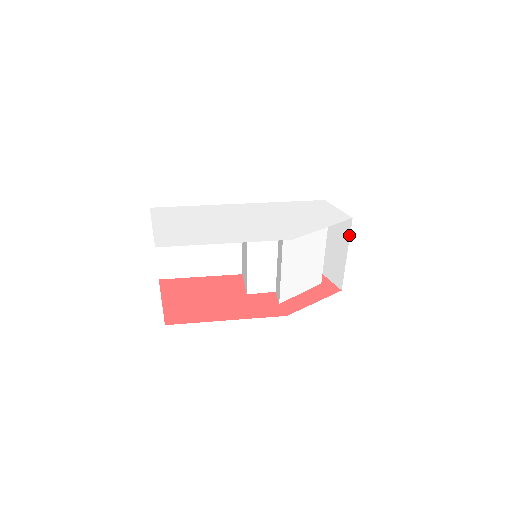
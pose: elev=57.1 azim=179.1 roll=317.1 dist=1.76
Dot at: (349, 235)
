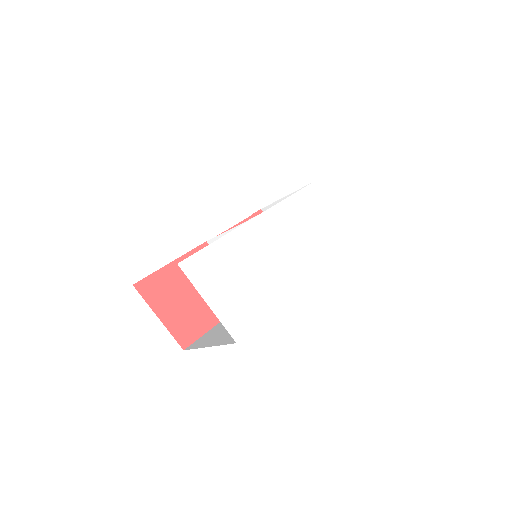
Dot at: occluded
